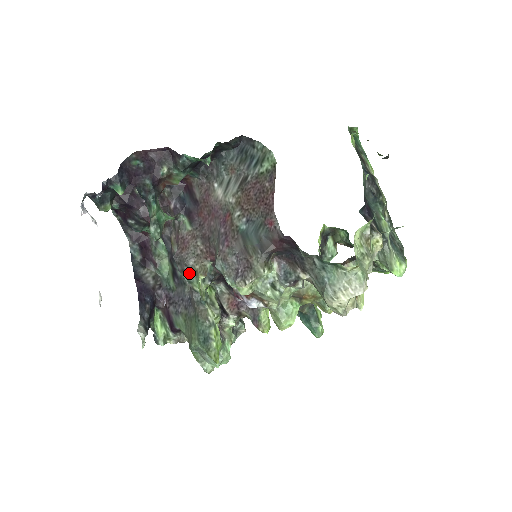
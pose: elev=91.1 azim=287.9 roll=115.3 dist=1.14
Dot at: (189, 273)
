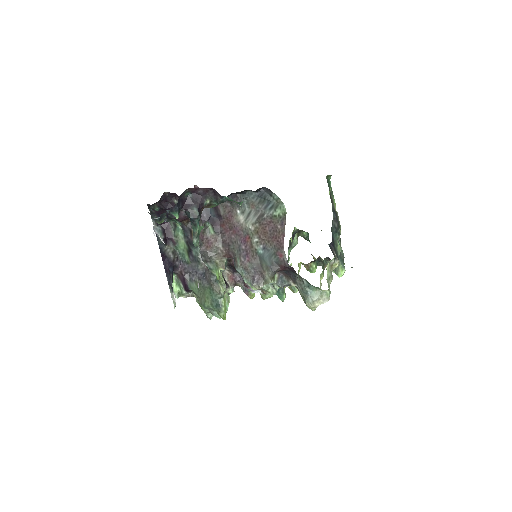
Dot at: (211, 264)
